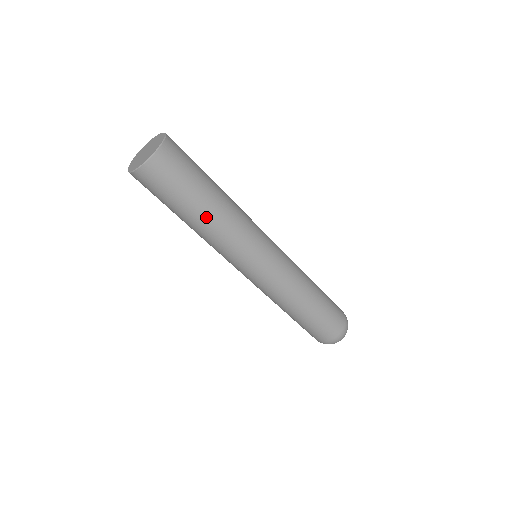
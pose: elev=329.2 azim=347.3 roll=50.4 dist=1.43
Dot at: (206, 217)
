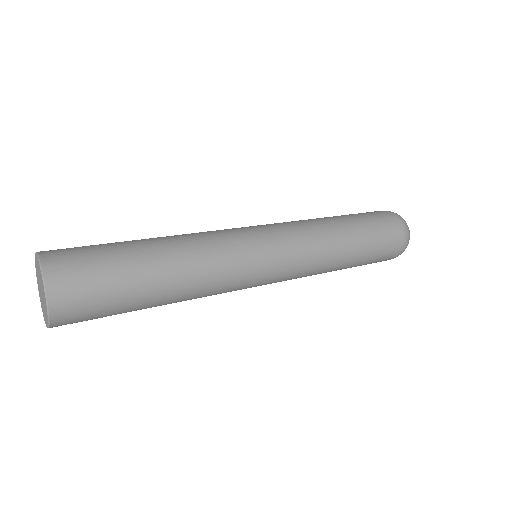
Dot at: (164, 304)
